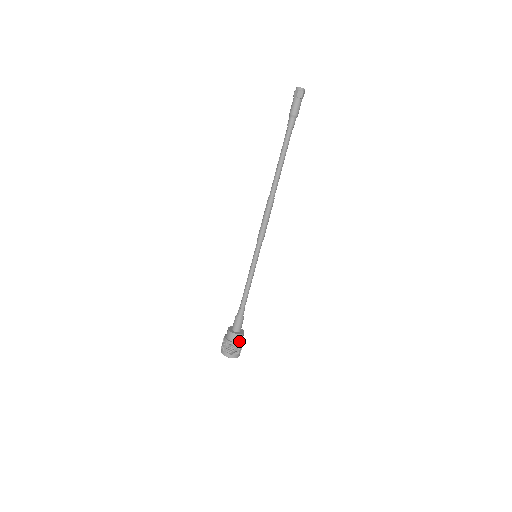
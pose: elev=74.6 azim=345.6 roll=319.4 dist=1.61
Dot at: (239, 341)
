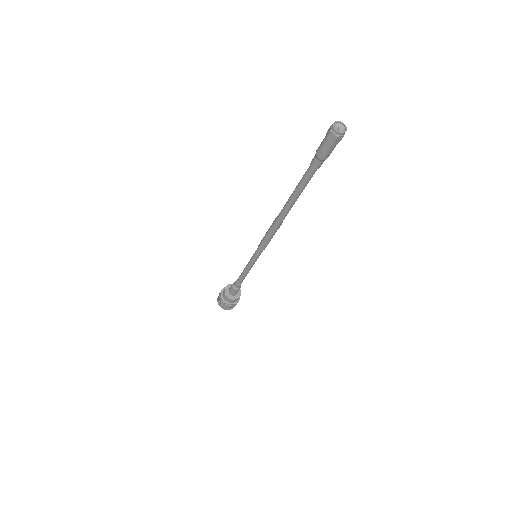
Dot at: (230, 302)
